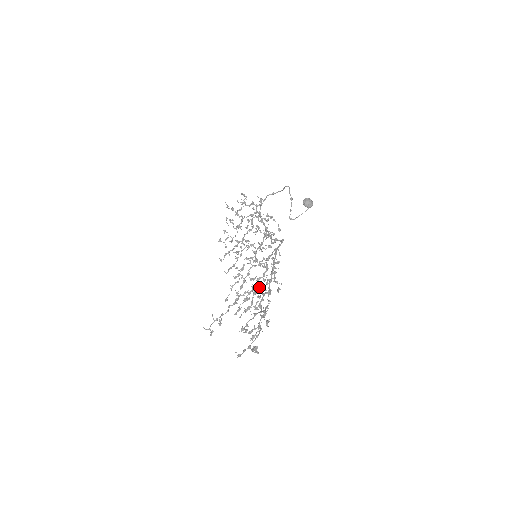
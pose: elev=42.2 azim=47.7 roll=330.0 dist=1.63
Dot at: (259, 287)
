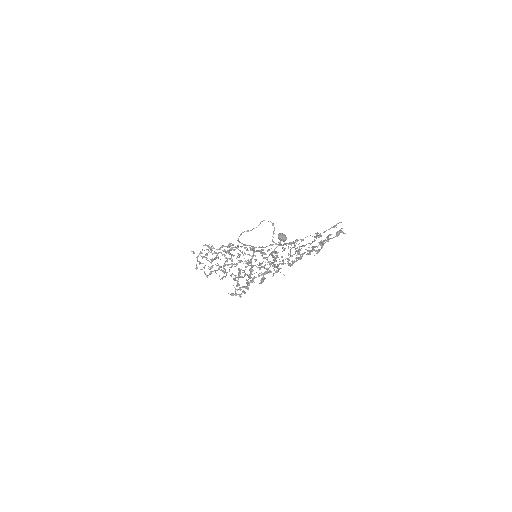
Dot at: occluded
